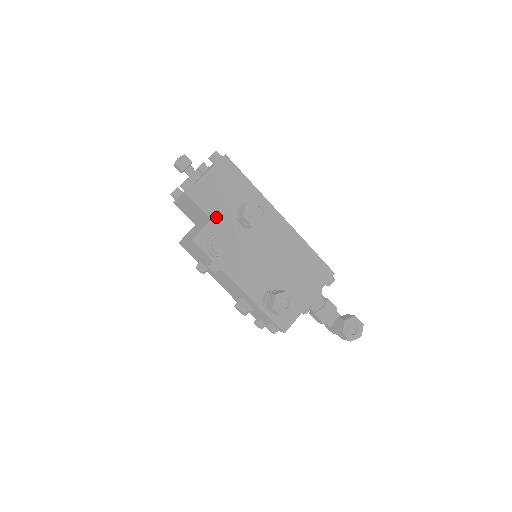
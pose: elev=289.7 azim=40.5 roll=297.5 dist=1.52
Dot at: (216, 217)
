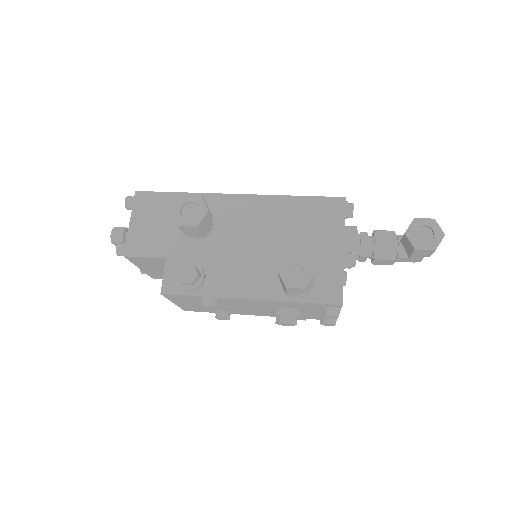
Dot at: (169, 252)
